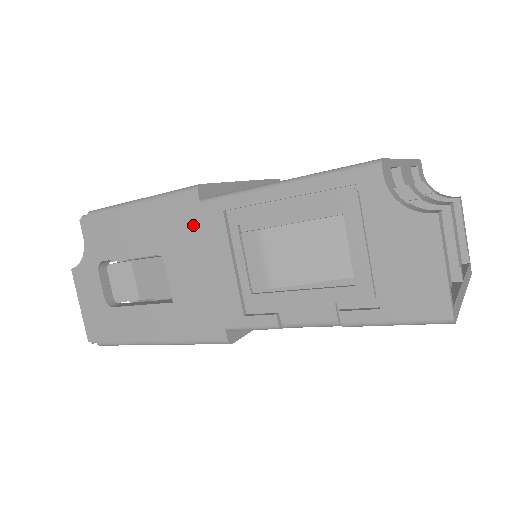
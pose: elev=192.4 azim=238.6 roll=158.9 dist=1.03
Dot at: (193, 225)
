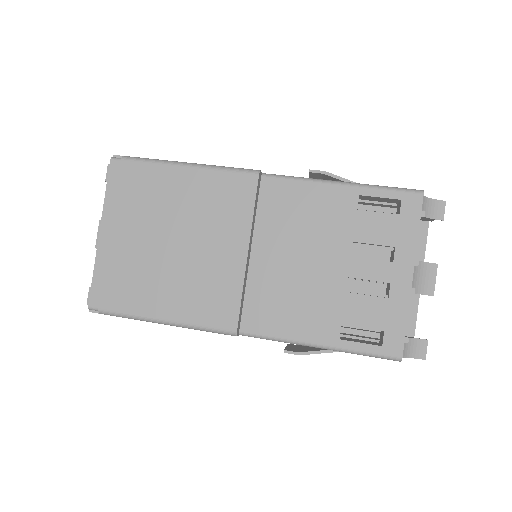
Dot at: occluded
